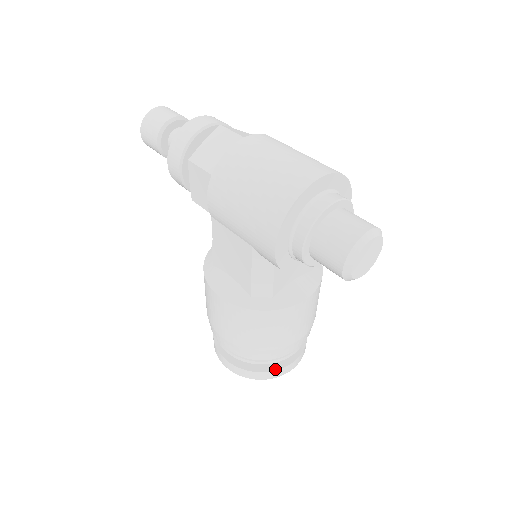
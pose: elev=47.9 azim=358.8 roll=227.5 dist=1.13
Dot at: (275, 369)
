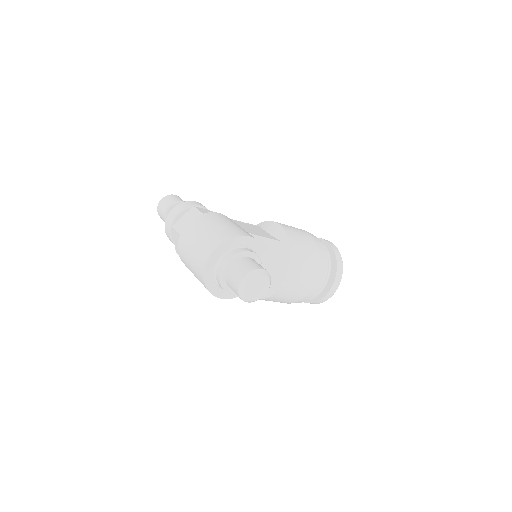
Dot at: (323, 296)
